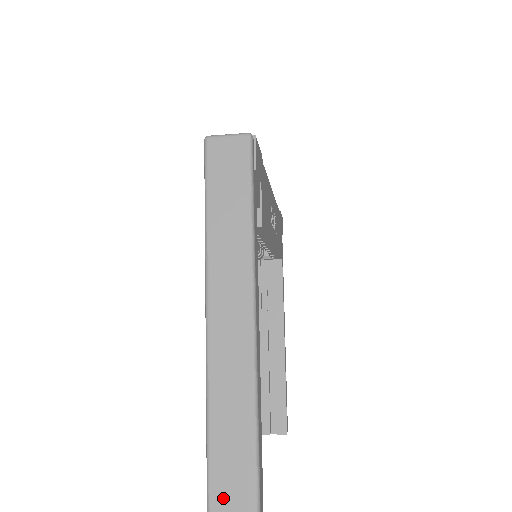
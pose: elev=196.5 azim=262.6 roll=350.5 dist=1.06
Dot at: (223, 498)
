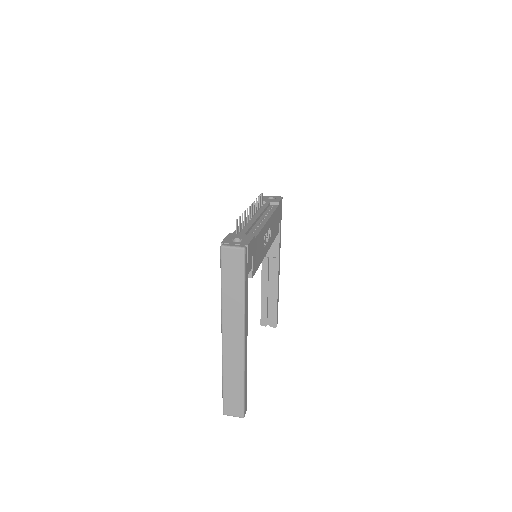
Dot at: (229, 397)
